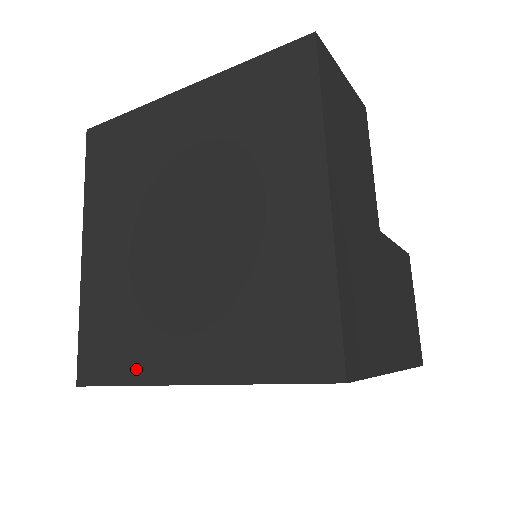
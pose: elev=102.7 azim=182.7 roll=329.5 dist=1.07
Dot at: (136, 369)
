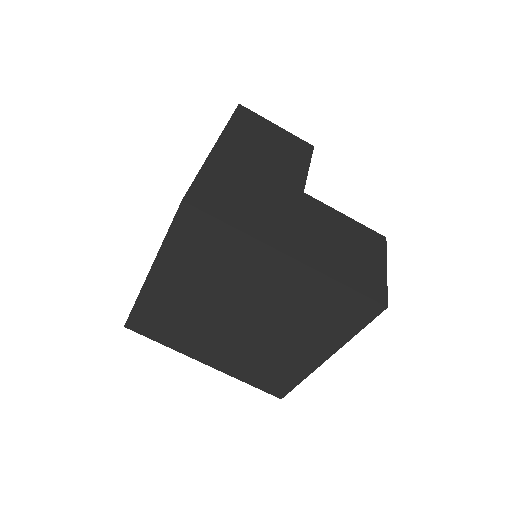
Dot at: occluded
